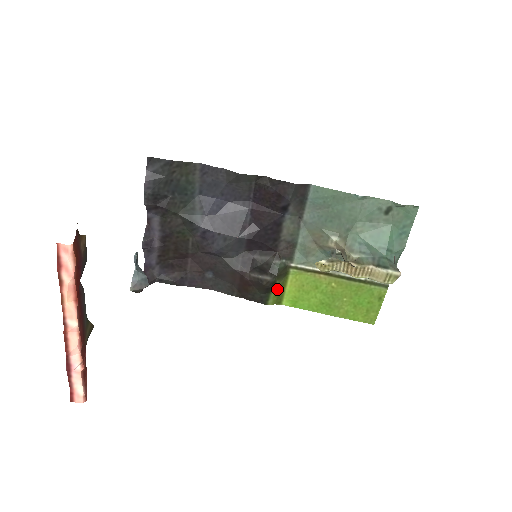
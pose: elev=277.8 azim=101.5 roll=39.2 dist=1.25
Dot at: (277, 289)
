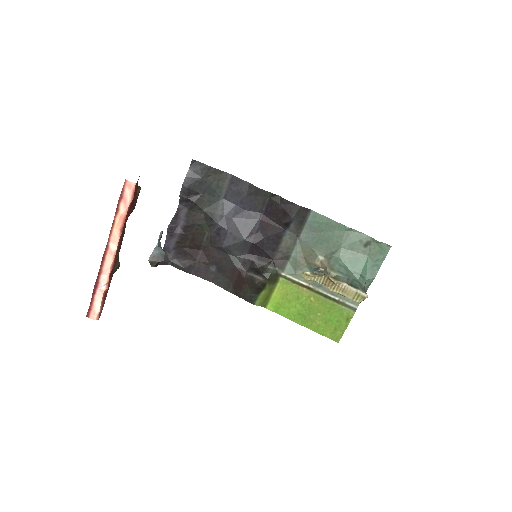
Dot at: (265, 292)
